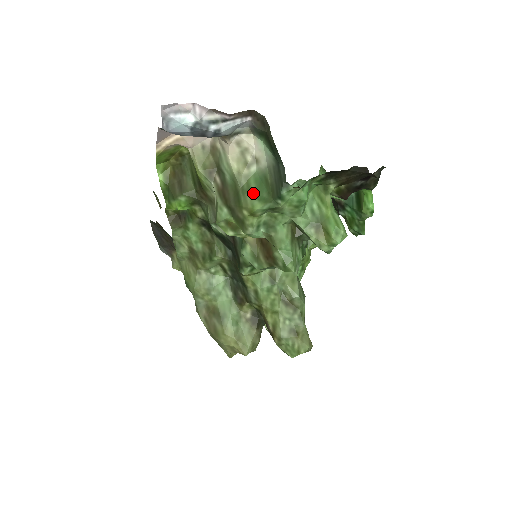
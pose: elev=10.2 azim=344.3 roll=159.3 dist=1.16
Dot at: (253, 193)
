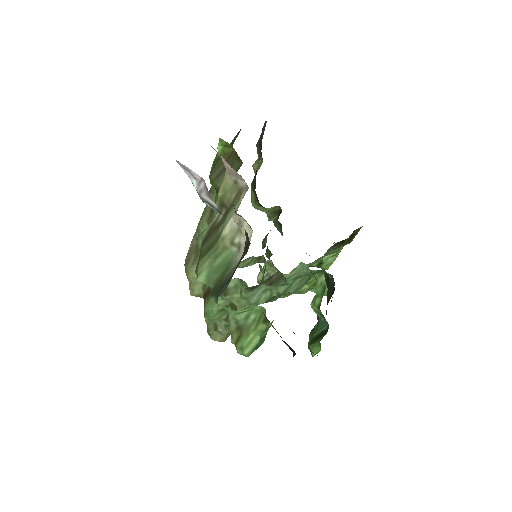
Dot at: (213, 264)
